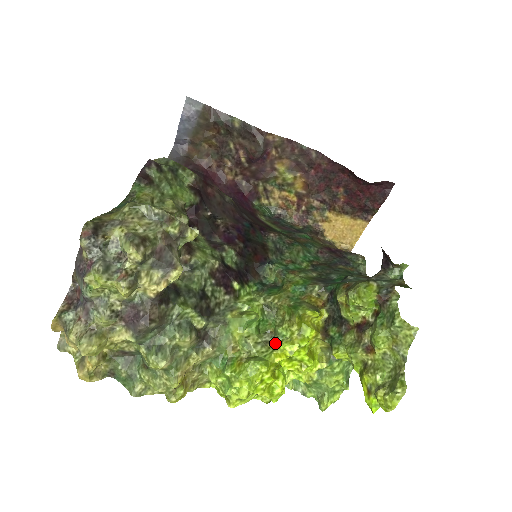
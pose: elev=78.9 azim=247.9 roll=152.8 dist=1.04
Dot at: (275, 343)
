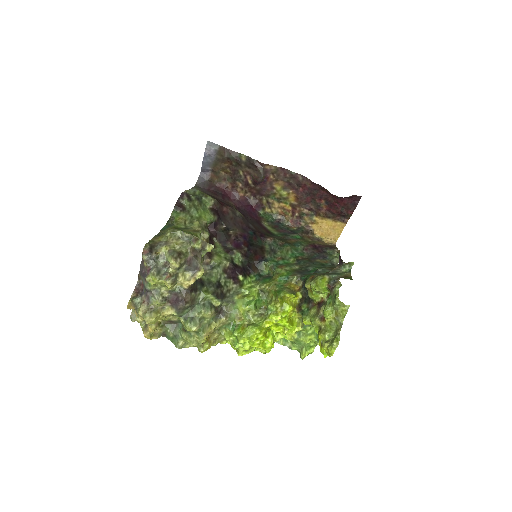
Dot at: (266, 315)
